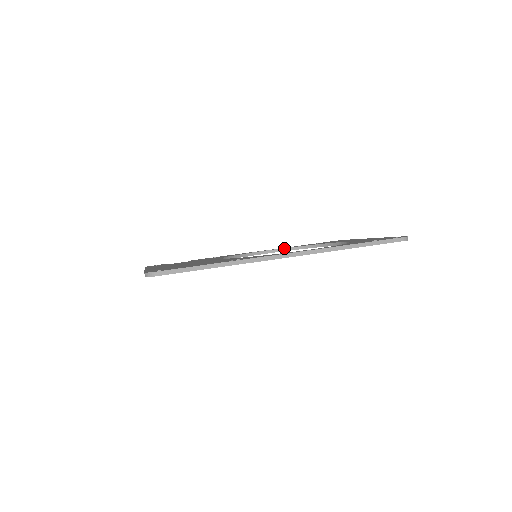
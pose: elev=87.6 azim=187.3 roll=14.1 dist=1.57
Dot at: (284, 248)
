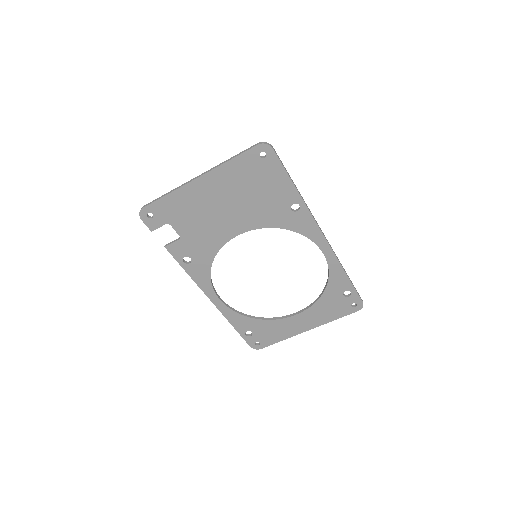
Dot at: occluded
